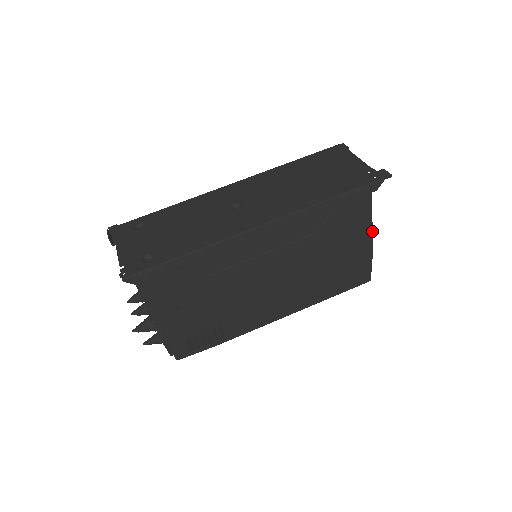
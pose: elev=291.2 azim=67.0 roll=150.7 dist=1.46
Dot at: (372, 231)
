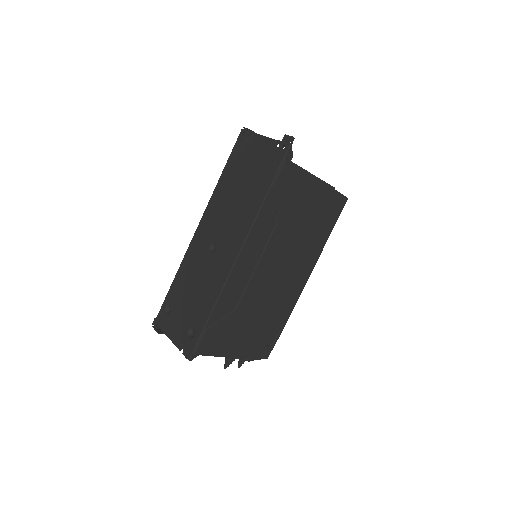
Dot at: (316, 177)
